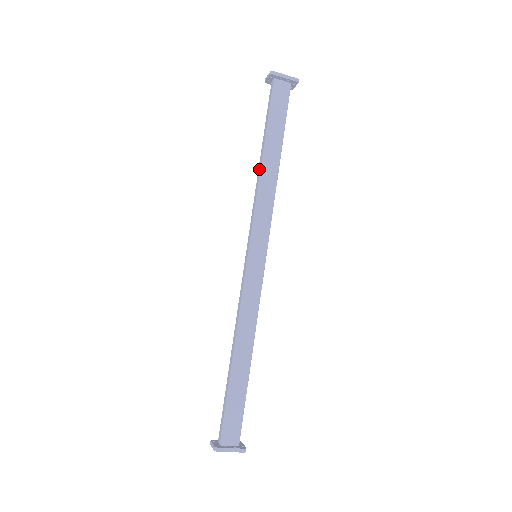
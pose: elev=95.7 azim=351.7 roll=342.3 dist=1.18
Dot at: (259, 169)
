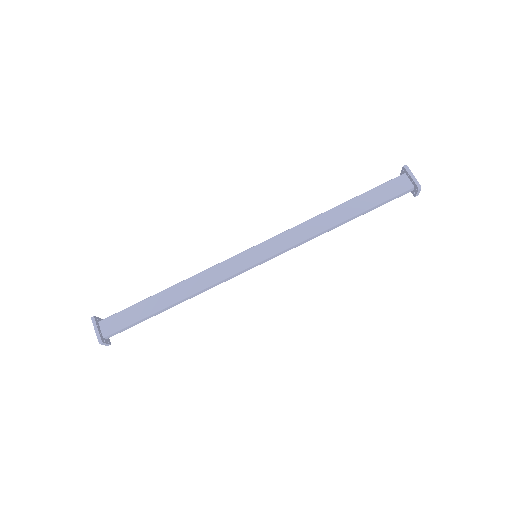
Dot at: (325, 213)
